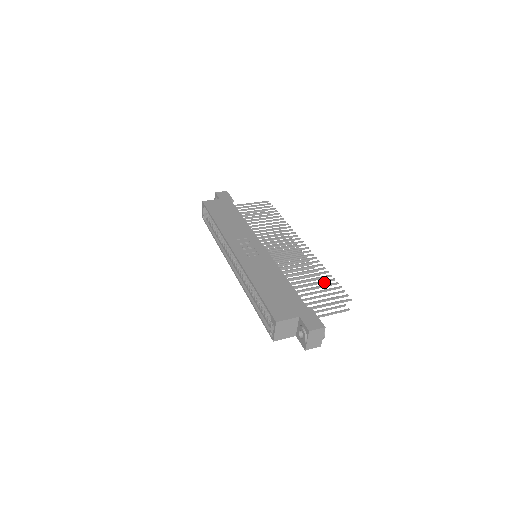
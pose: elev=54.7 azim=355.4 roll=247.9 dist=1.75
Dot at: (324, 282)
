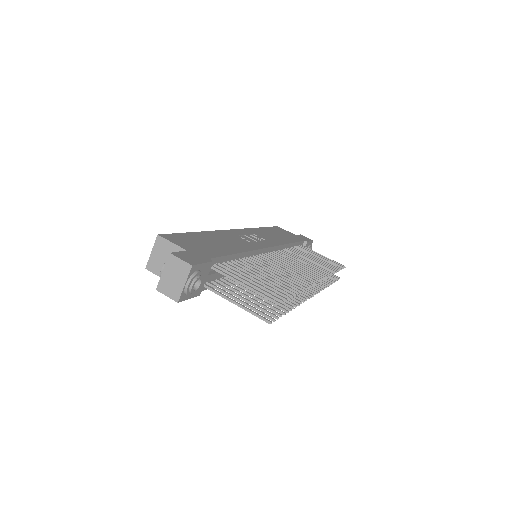
Dot at: (279, 287)
